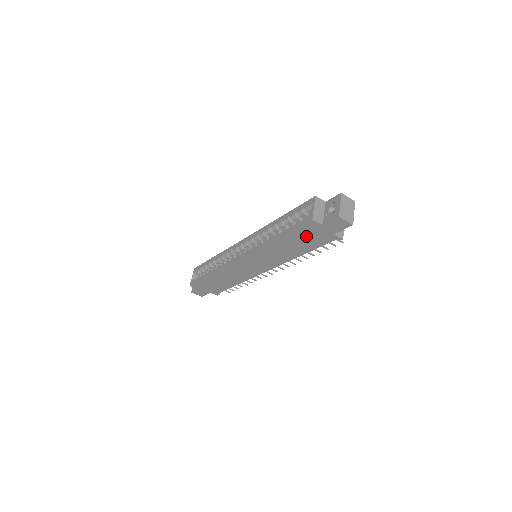
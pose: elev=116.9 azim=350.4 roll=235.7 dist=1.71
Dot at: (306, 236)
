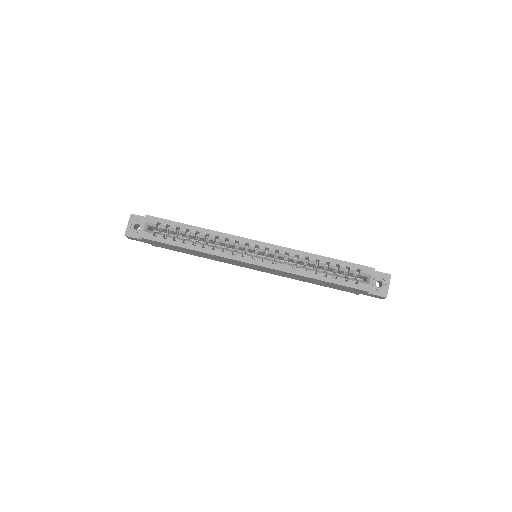
Dot at: (342, 287)
